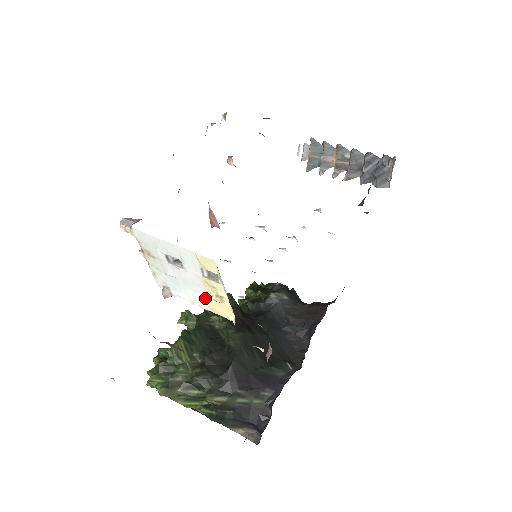
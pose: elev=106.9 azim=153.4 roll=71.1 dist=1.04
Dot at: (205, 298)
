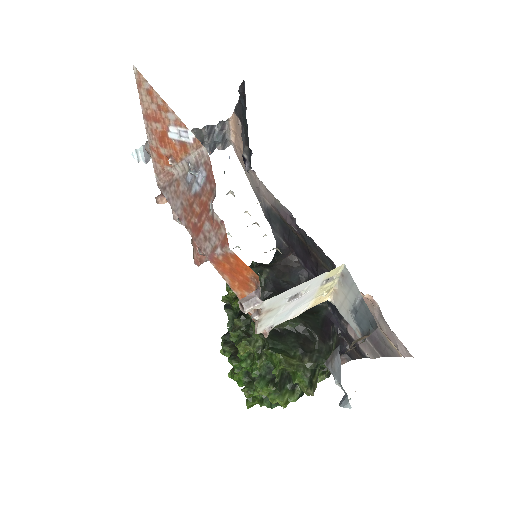
Dot at: (309, 303)
